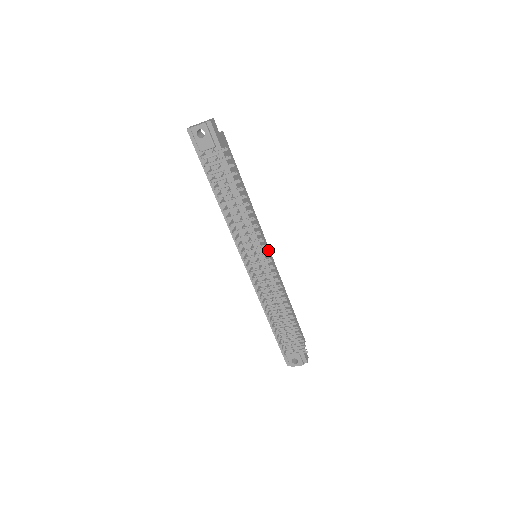
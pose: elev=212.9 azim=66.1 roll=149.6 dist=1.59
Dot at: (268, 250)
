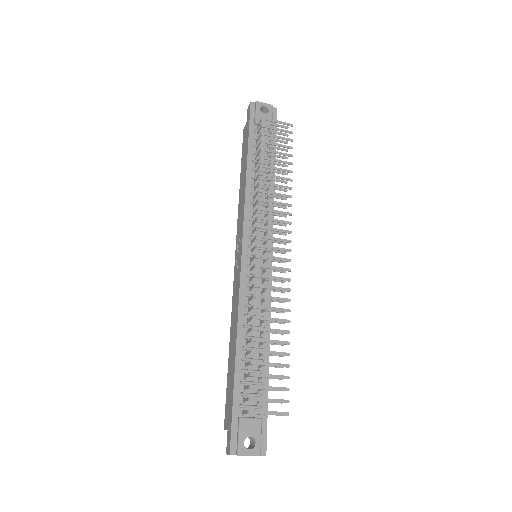
Dot at: occluded
